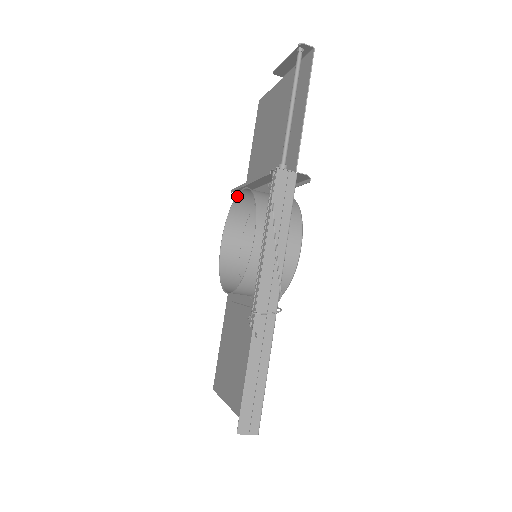
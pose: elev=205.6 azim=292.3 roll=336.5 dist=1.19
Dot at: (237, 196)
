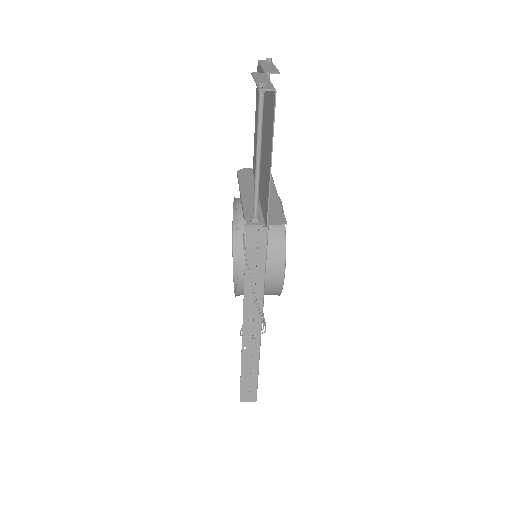
Dot at: occluded
